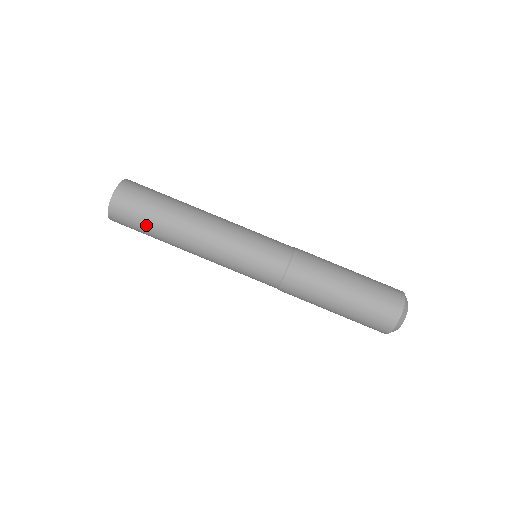
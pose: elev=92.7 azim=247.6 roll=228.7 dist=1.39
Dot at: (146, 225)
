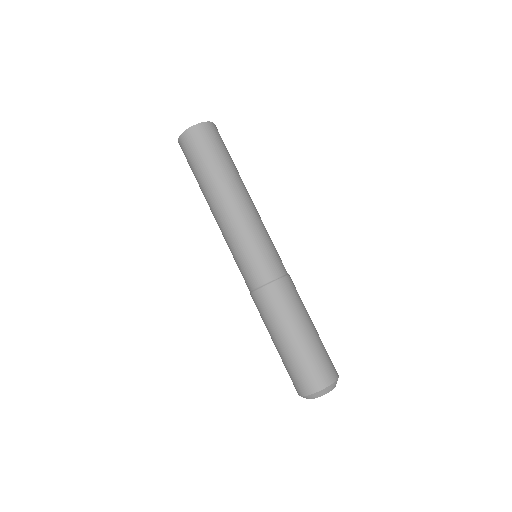
Dot at: (197, 168)
